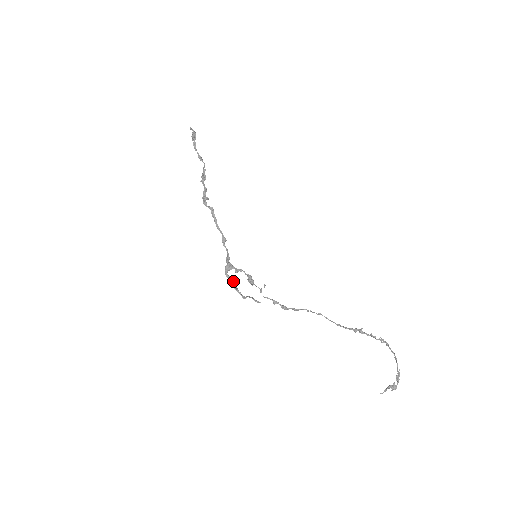
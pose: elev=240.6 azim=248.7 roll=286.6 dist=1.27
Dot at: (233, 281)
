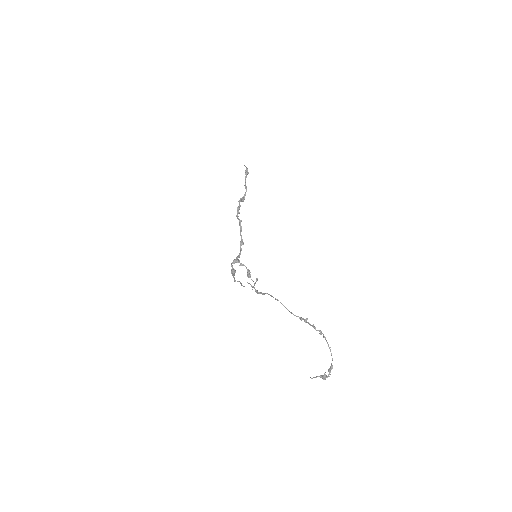
Dot at: (233, 270)
